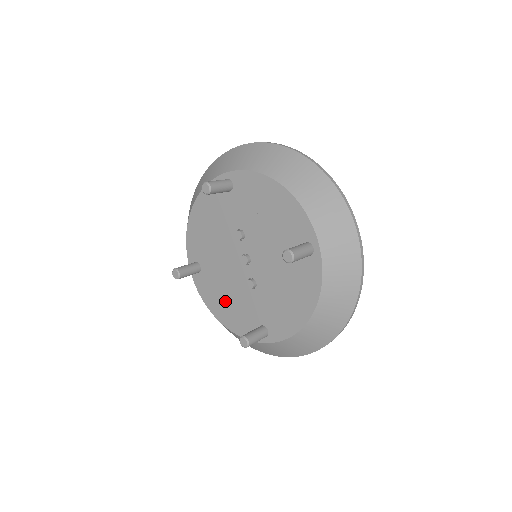
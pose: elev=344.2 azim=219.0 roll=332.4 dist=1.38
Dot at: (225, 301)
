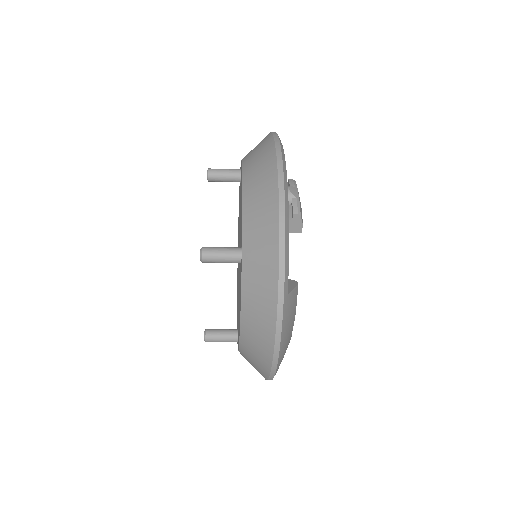
Dot at: (239, 307)
